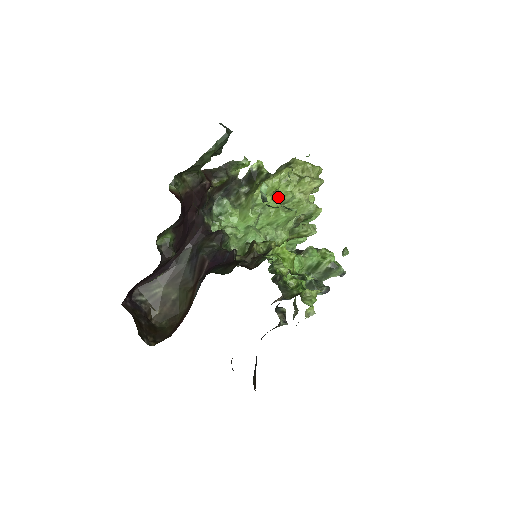
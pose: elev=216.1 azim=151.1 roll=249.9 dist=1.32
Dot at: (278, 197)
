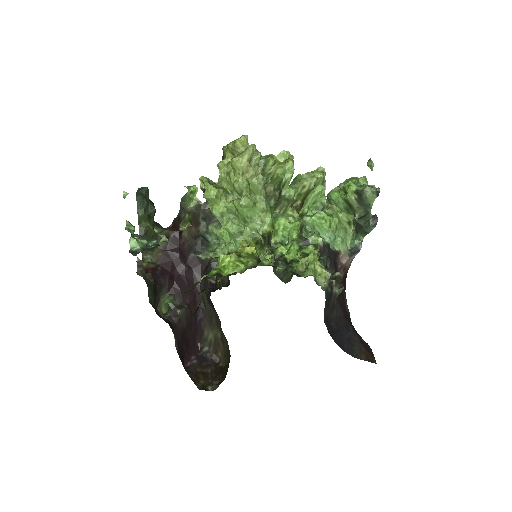
Dot at: (235, 193)
